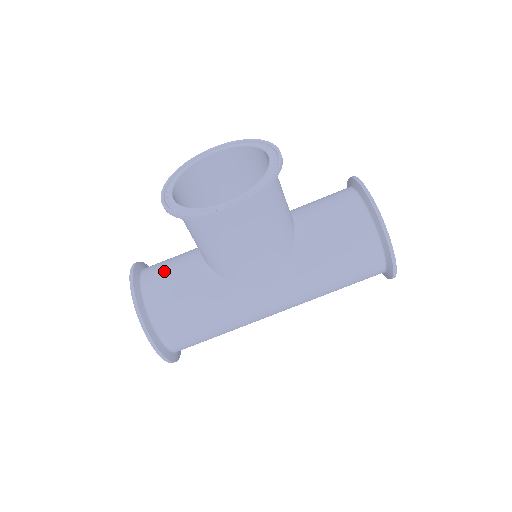
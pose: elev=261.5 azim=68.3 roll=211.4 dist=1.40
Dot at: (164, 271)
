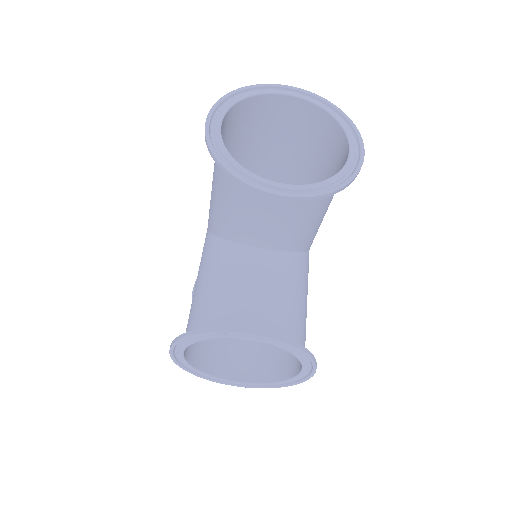
Dot at: occluded
